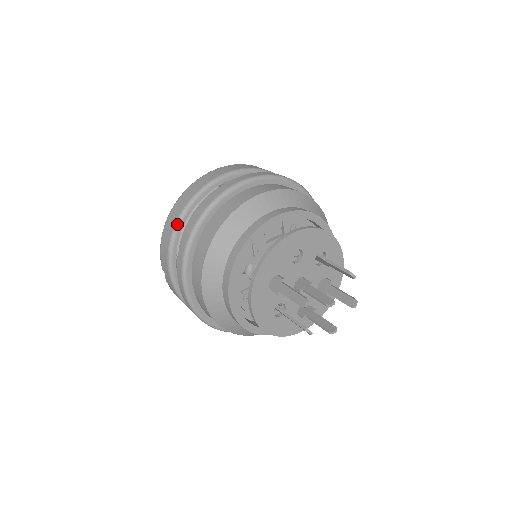
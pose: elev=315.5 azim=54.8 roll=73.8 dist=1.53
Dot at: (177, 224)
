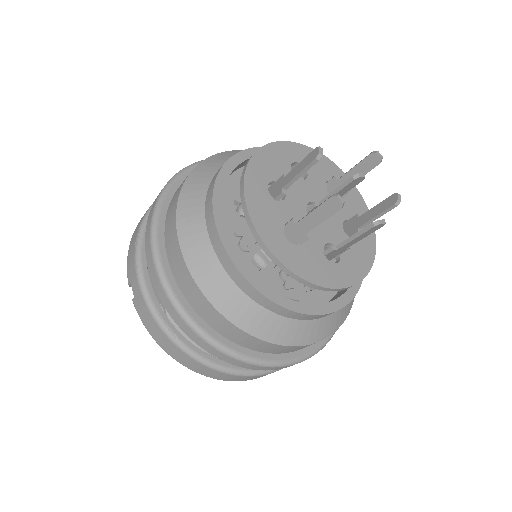
Dot at: (149, 210)
